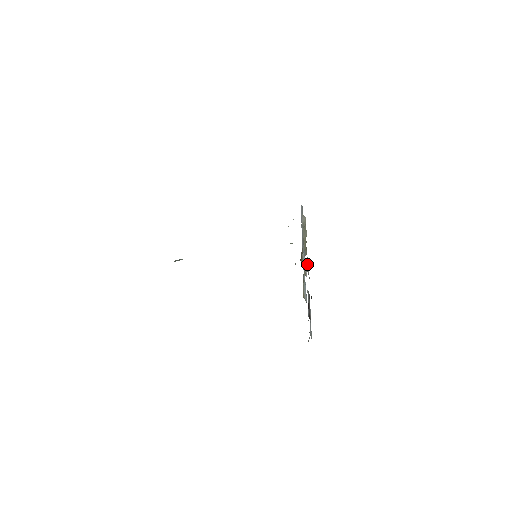
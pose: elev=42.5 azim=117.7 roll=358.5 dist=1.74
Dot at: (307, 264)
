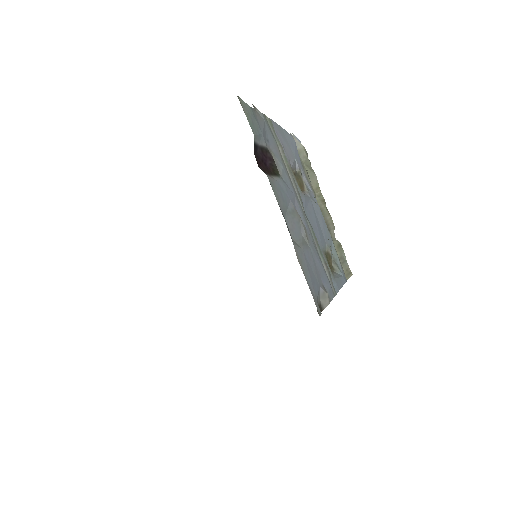
Dot at: (273, 133)
